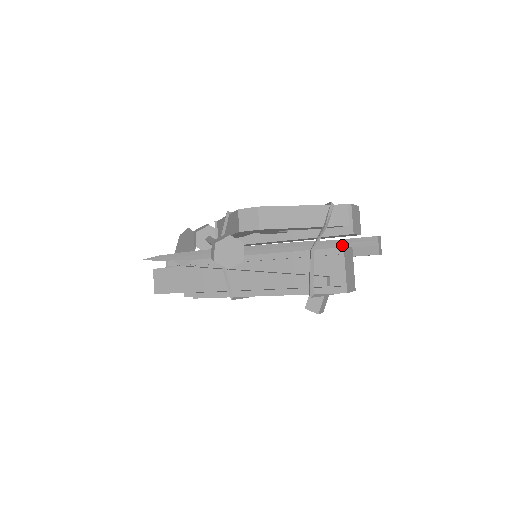
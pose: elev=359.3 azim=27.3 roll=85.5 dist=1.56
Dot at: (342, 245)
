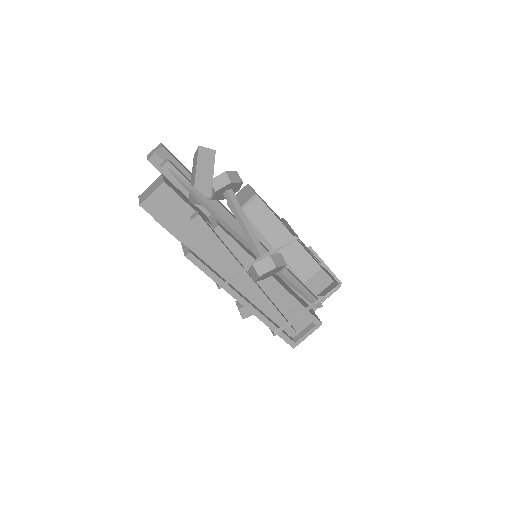
Dot at: (306, 297)
